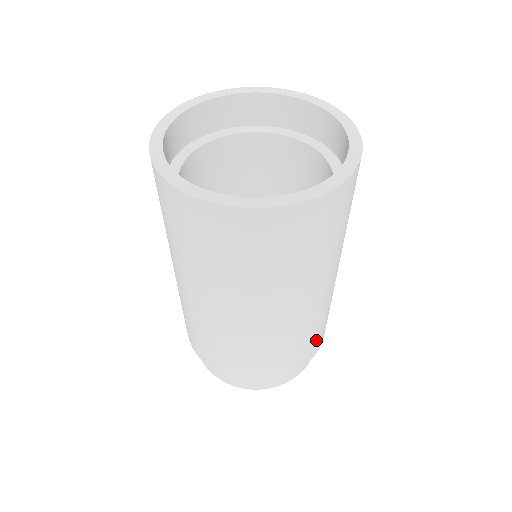
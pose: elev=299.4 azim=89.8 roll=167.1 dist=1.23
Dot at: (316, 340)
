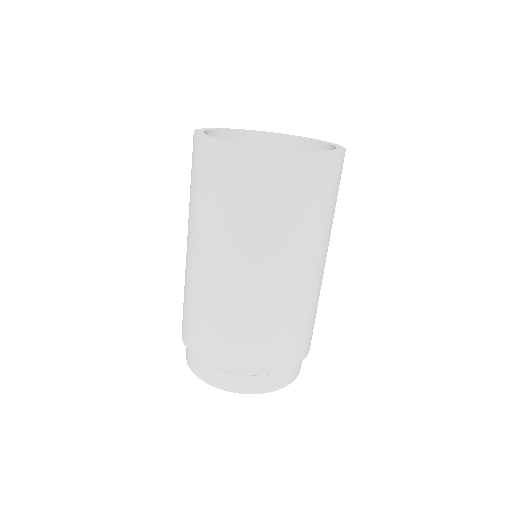
Dot at: (299, 340)
